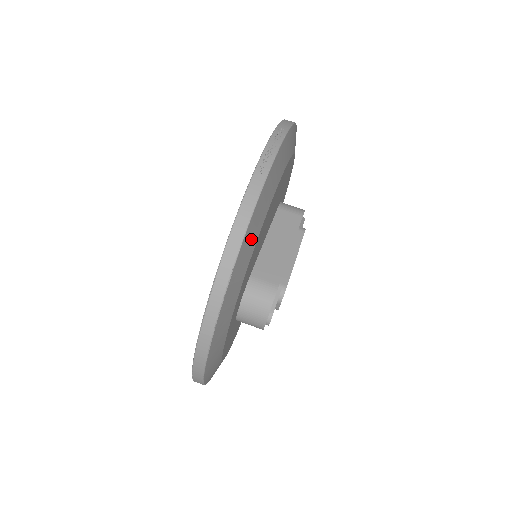
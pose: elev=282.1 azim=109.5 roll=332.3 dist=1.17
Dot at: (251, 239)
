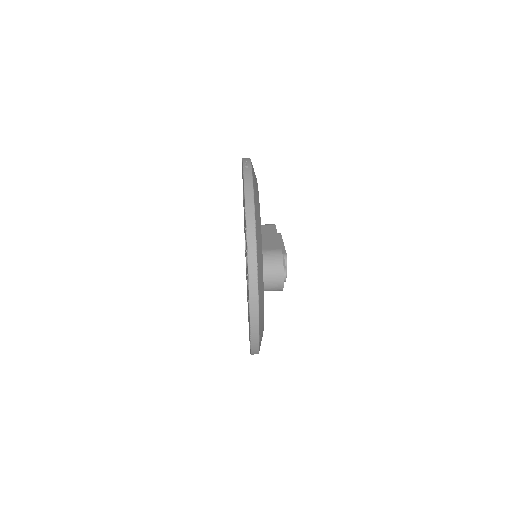
Dot at: (257, 202)
